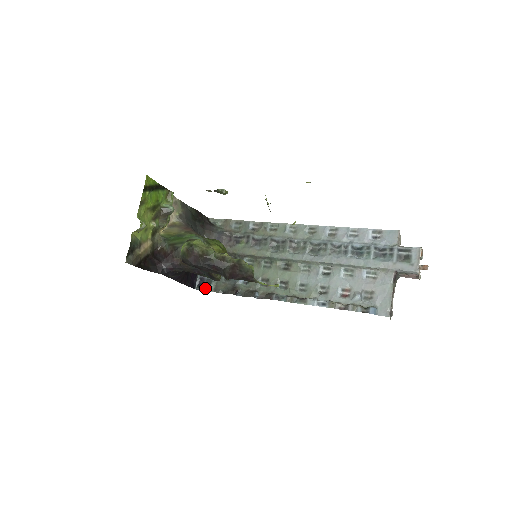
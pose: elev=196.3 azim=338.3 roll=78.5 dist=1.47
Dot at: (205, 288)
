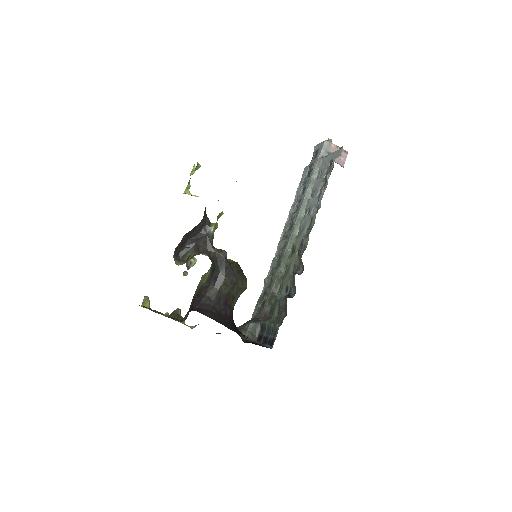
Dot at: (275, 336)
